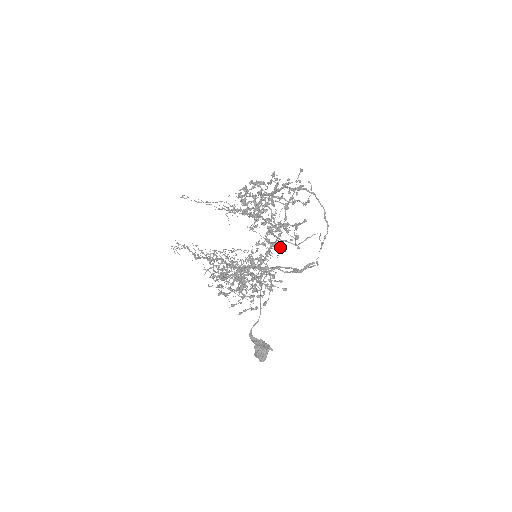
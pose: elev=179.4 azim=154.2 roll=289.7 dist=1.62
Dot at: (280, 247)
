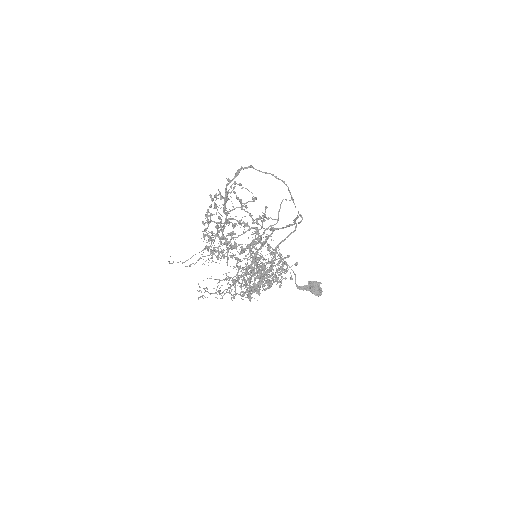
Dot at: (267, 248)
